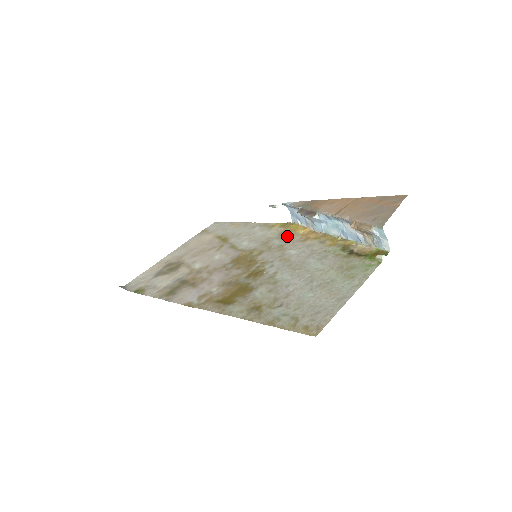
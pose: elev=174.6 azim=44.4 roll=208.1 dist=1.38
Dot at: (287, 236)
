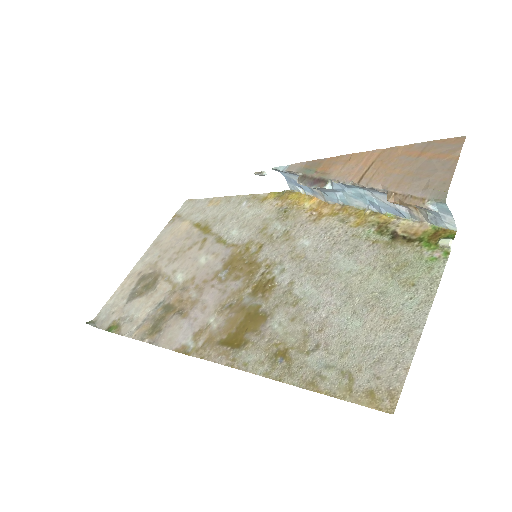
Dot at: (290, 214)
